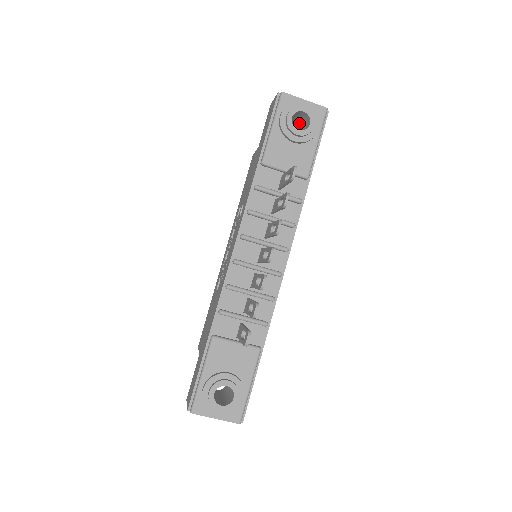
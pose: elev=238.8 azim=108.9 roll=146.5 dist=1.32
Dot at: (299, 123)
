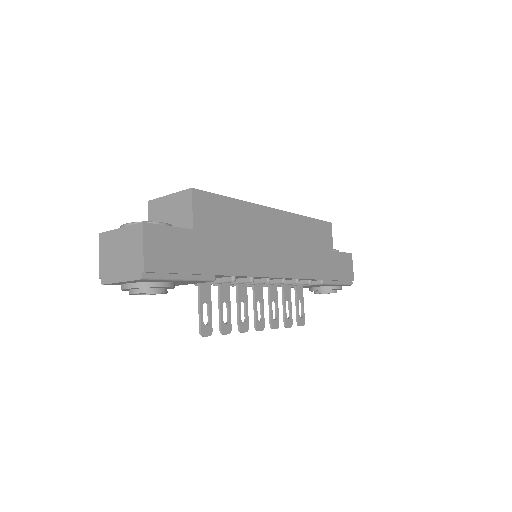
Dot at: occluded
